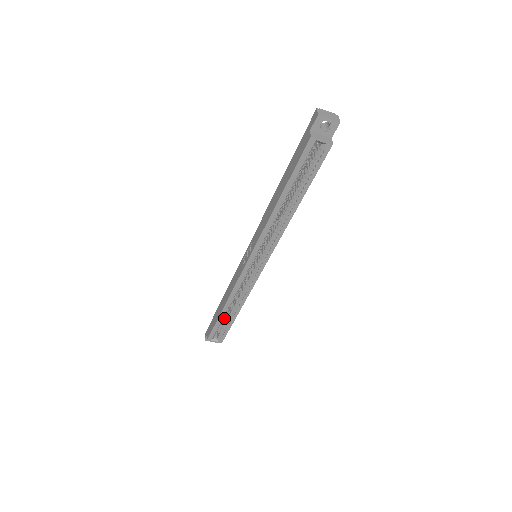
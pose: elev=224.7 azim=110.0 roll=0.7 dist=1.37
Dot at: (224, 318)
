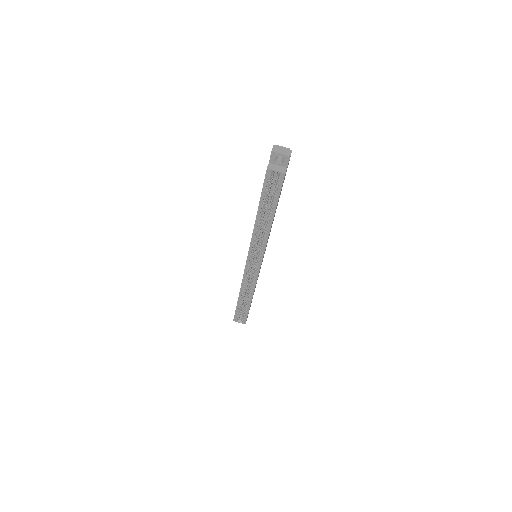
Dot at: occluded
